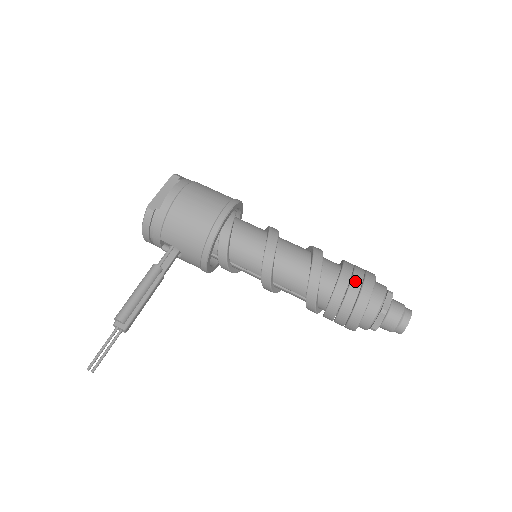
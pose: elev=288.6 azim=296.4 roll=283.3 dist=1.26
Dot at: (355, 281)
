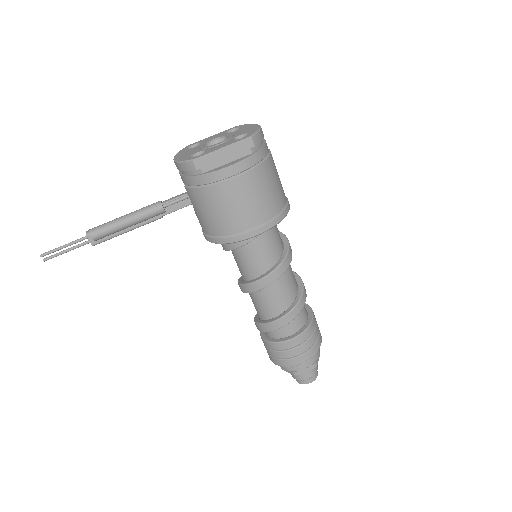
Dot at: (298, 350)
